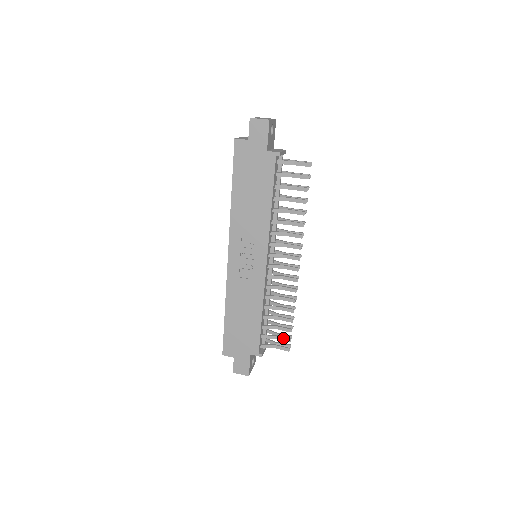
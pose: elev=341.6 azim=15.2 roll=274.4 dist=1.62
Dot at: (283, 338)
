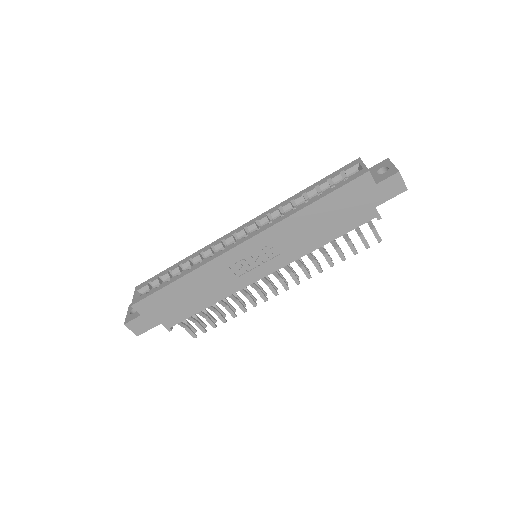
Dot at: (201, 327)
